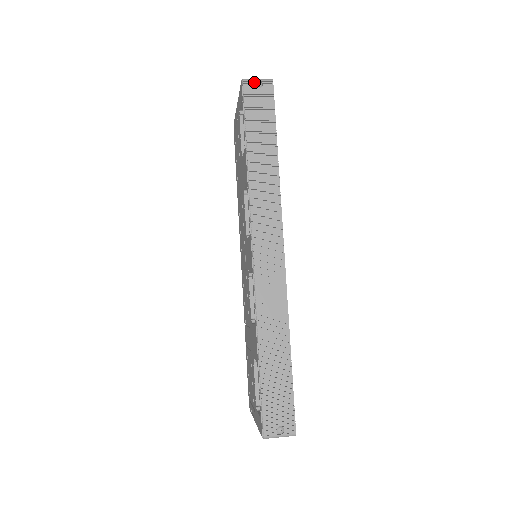
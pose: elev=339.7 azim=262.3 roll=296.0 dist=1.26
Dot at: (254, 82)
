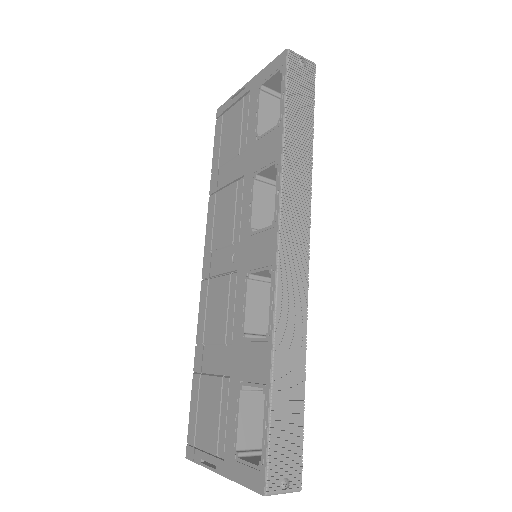
Dot at: (299, 57)
